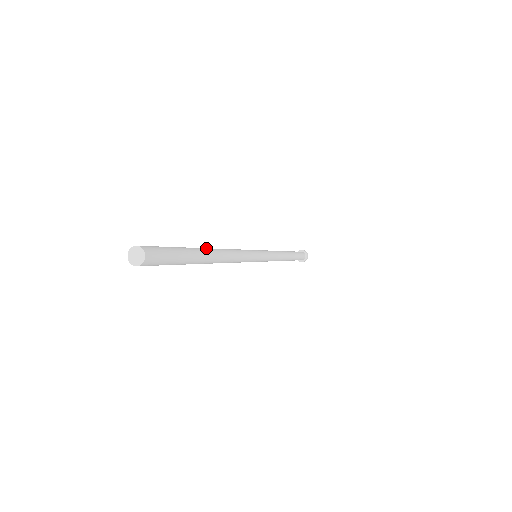
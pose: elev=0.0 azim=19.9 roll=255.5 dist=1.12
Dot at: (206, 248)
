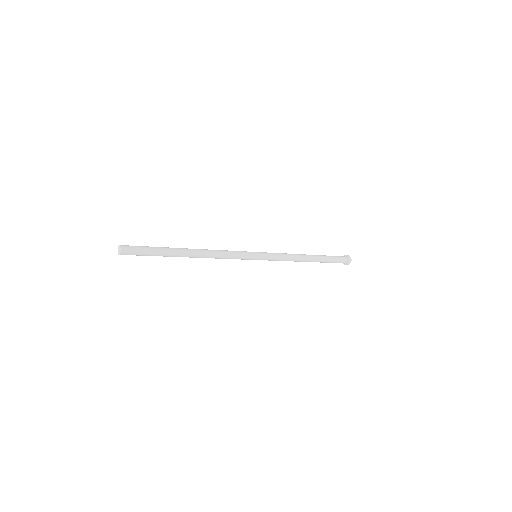
Dot at: (185, 248)
